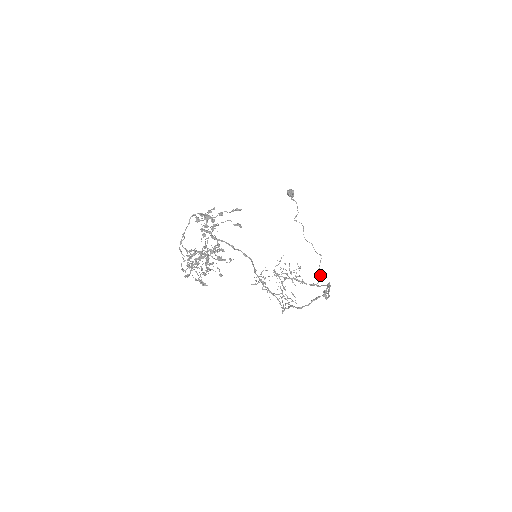
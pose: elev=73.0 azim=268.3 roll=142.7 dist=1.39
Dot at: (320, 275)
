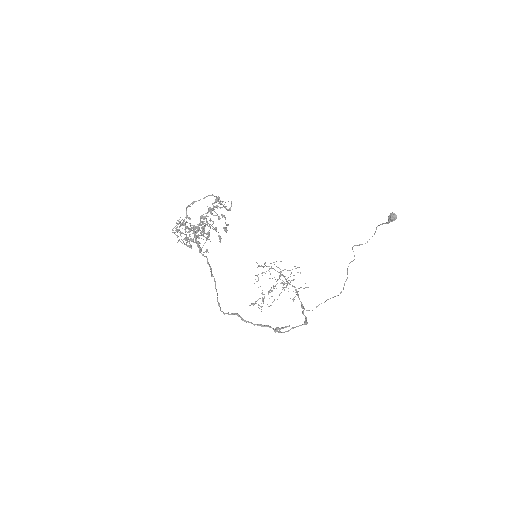
Dot at: occluded
